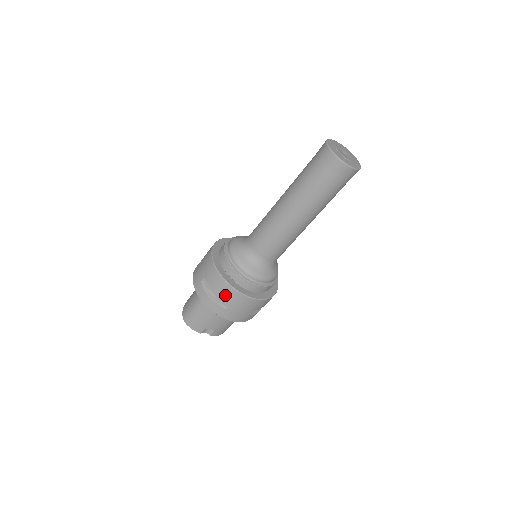
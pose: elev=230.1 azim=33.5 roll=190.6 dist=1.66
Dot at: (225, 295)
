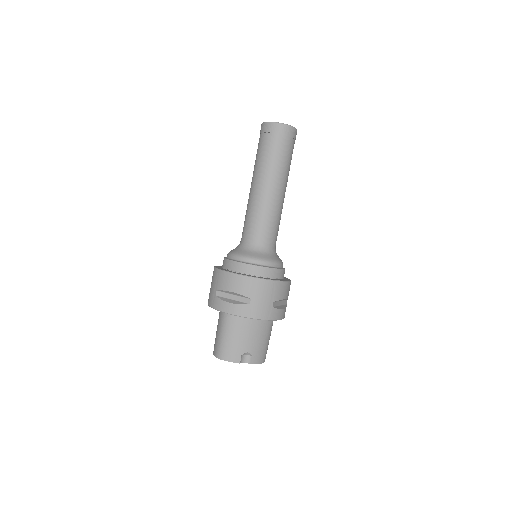
Dot at: (241, 288)
